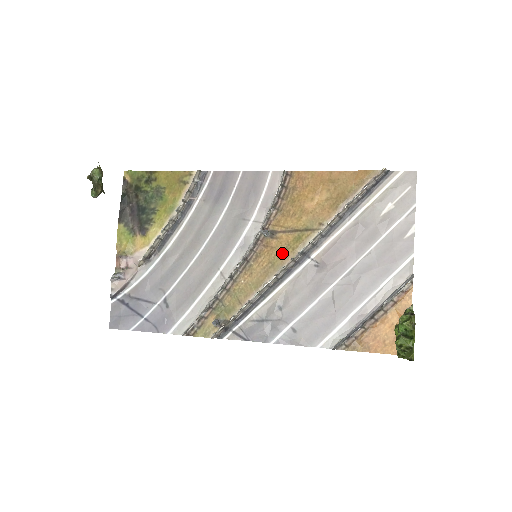
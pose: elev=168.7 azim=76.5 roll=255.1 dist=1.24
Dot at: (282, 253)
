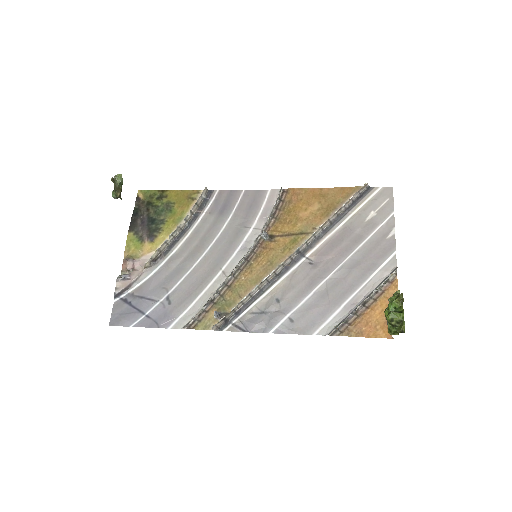
Dot at: (280, 253)
